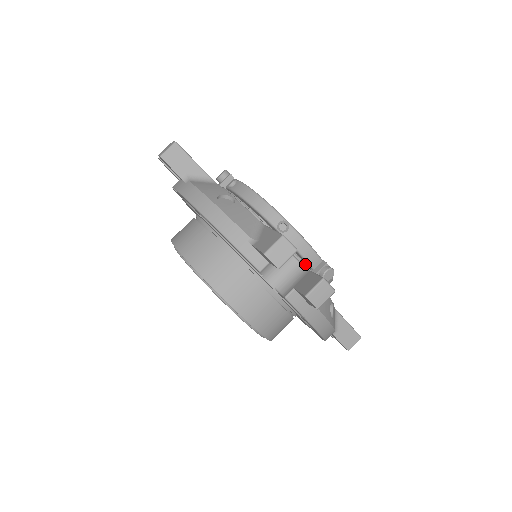
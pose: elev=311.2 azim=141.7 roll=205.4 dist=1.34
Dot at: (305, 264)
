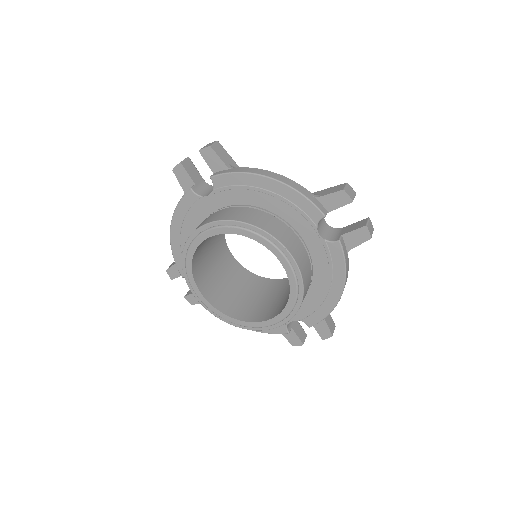
Dot at: occluded
